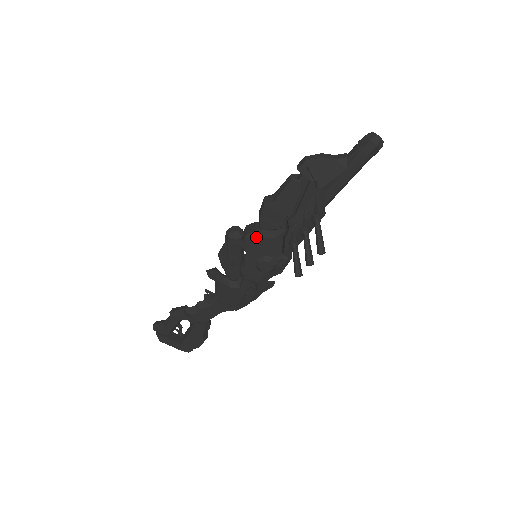
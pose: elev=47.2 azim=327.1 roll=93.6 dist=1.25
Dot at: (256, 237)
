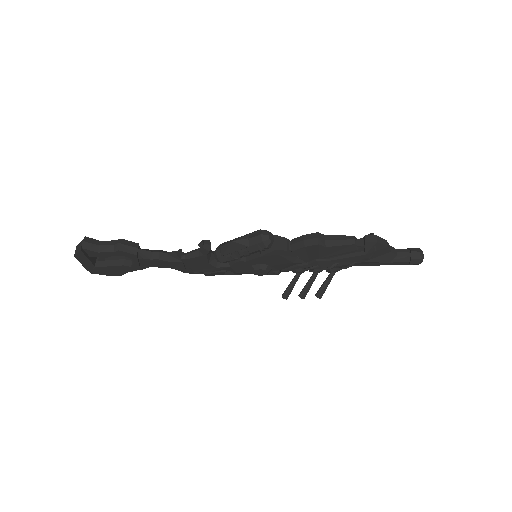
Dot at: (282, 255)
